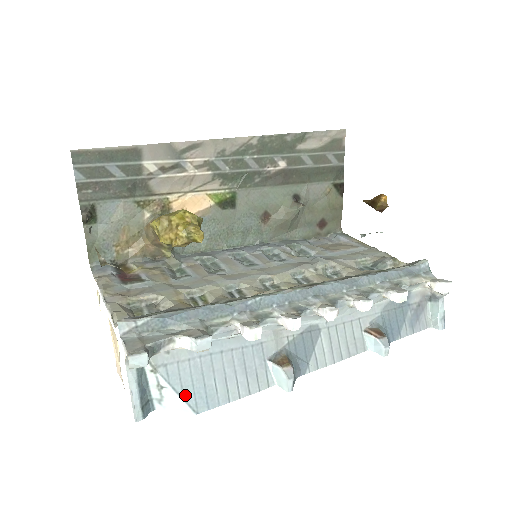
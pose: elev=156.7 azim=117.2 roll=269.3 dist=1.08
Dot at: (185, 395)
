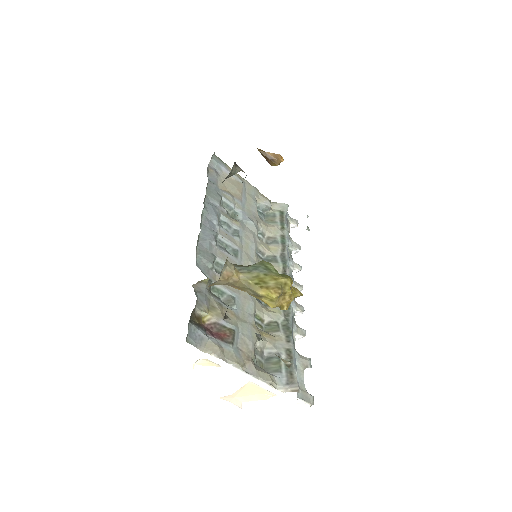
Dot at: occluded
